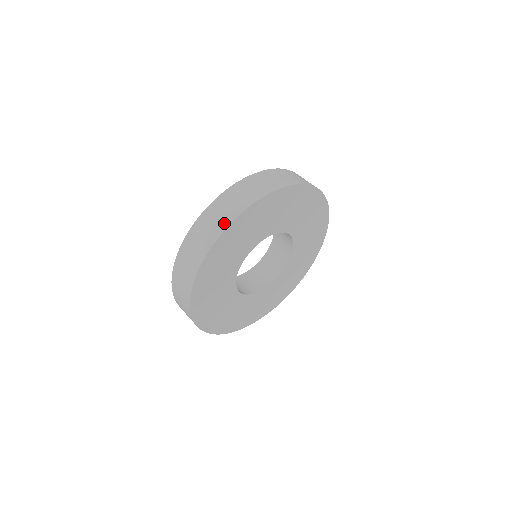
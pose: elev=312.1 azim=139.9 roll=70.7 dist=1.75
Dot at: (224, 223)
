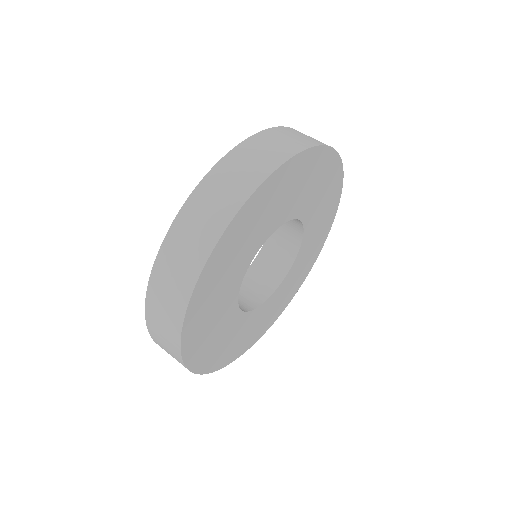
Dot at: (178, 311)
